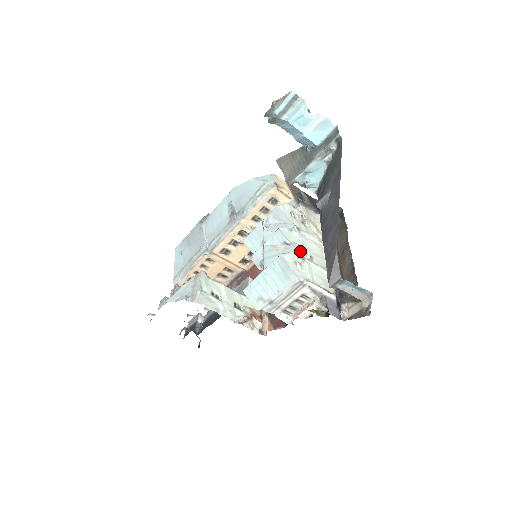
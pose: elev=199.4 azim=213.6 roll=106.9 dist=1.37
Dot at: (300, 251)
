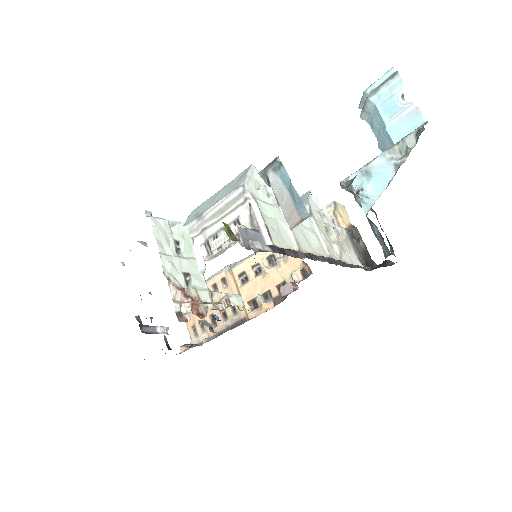
Dot at: occluded
